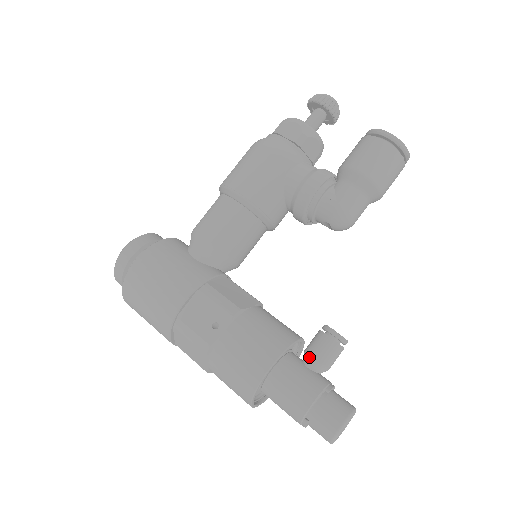
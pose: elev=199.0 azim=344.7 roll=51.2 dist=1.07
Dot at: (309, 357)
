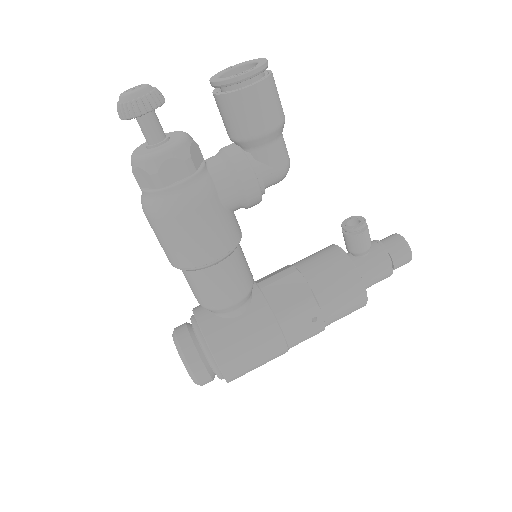
Dot at: (361, 254)
